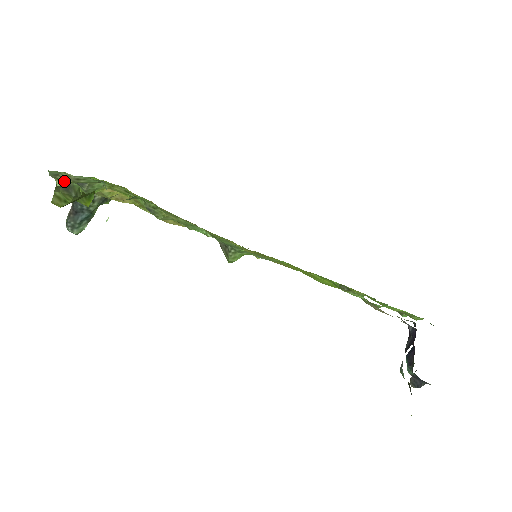
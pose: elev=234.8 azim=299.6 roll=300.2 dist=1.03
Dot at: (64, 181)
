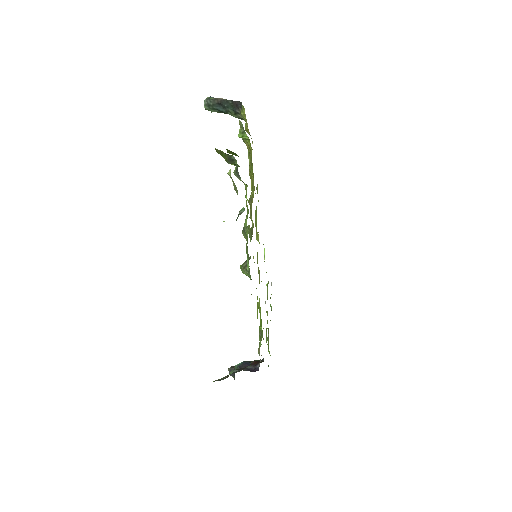
Dot at: occluded
